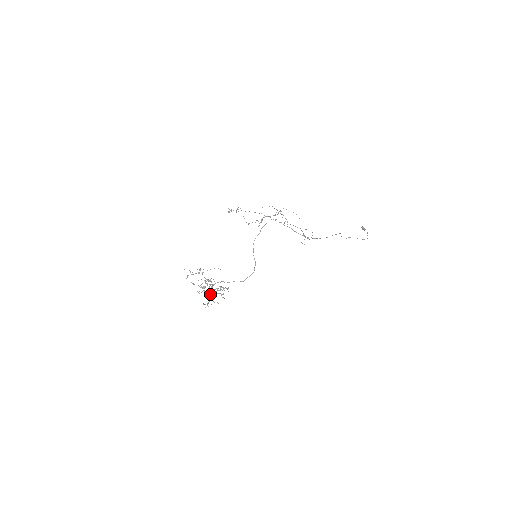
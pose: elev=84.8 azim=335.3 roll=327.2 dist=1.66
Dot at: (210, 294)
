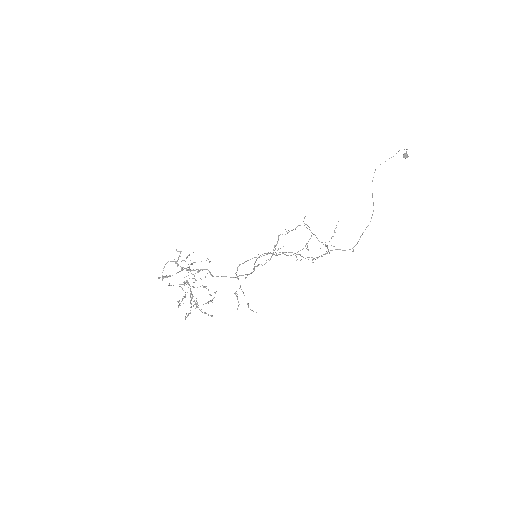
Dot at: occluded
